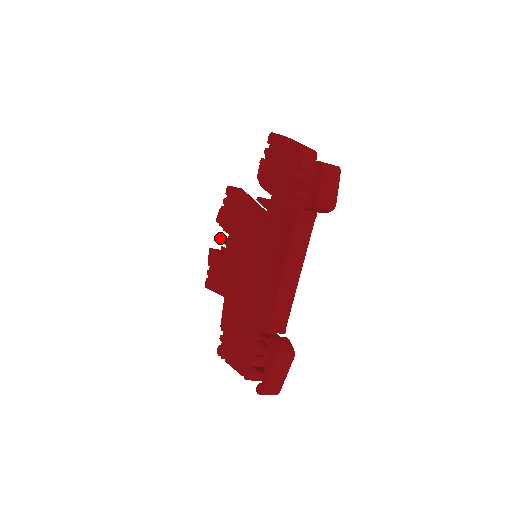
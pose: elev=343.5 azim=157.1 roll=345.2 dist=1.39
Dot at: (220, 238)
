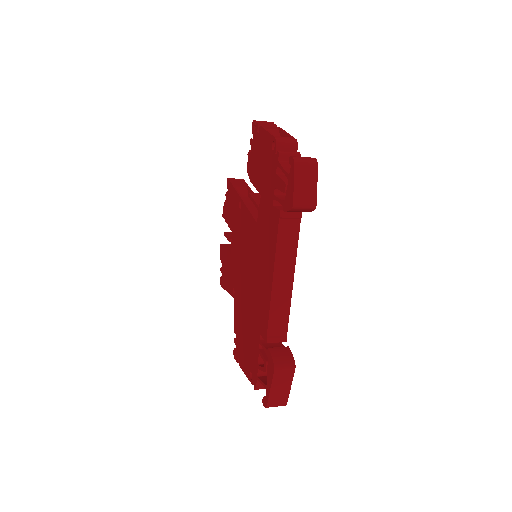
Dot at: (227, 235)
